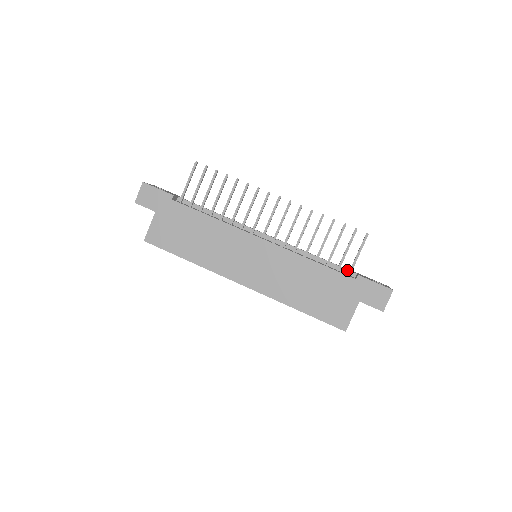
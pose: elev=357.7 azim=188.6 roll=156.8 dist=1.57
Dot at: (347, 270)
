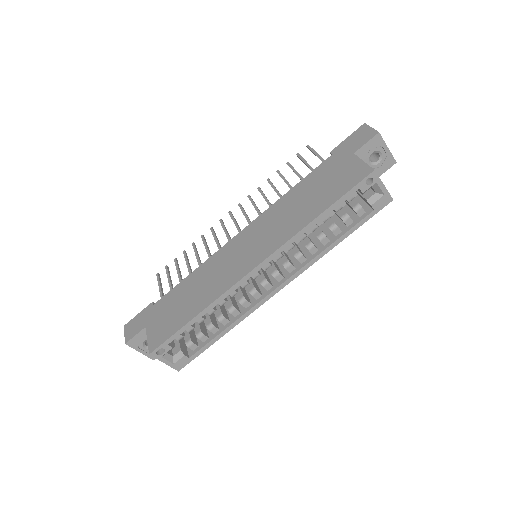
Dot at: occluded
